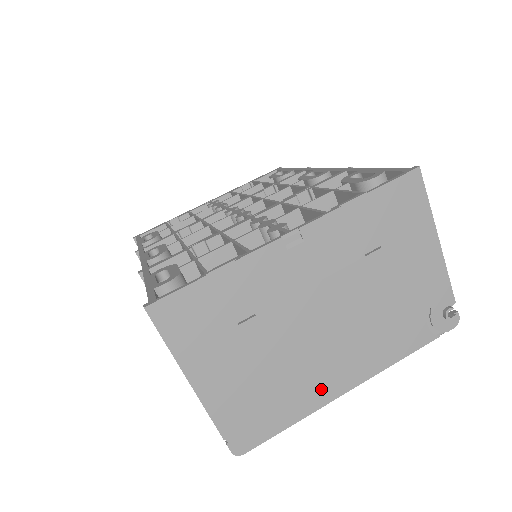
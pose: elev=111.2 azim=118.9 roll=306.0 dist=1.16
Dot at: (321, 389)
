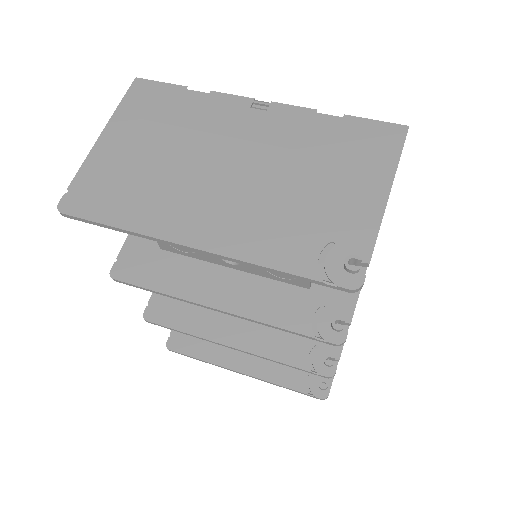
Dot at: (169, 221)
